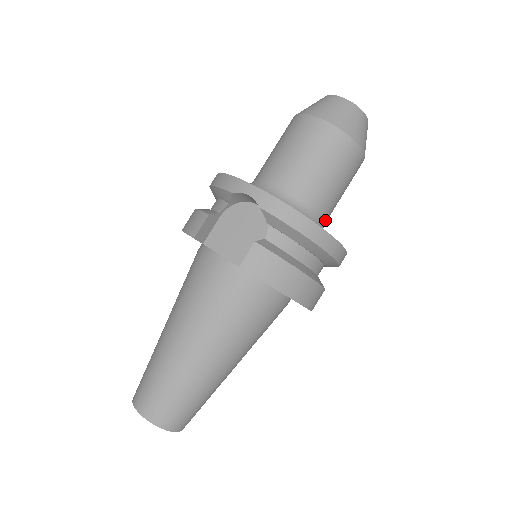
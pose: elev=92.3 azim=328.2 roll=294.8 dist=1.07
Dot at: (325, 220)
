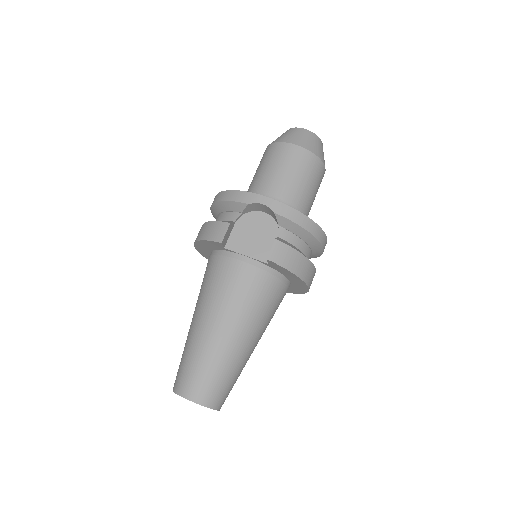
Dot at: occluded
